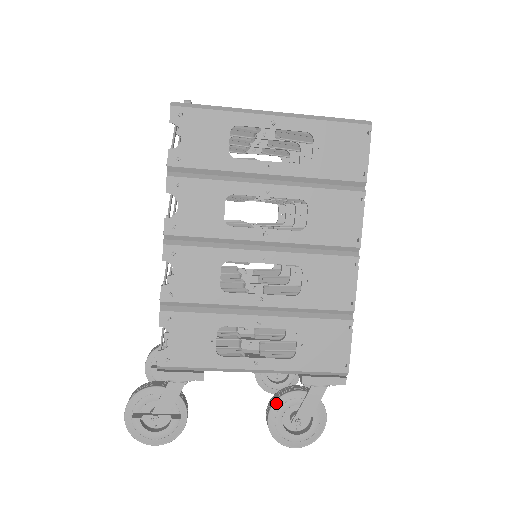
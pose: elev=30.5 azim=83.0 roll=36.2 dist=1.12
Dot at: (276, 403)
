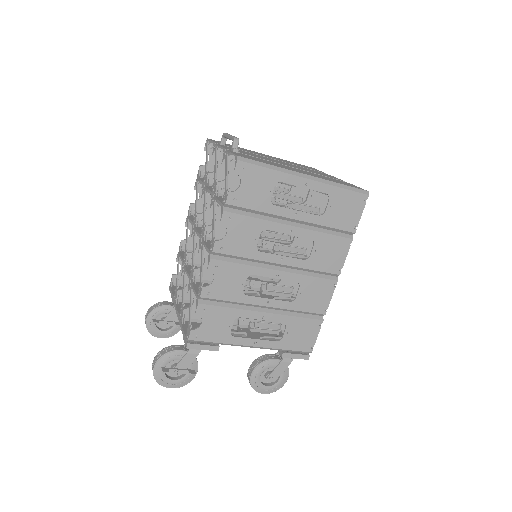
Dot at: (259, 366)
